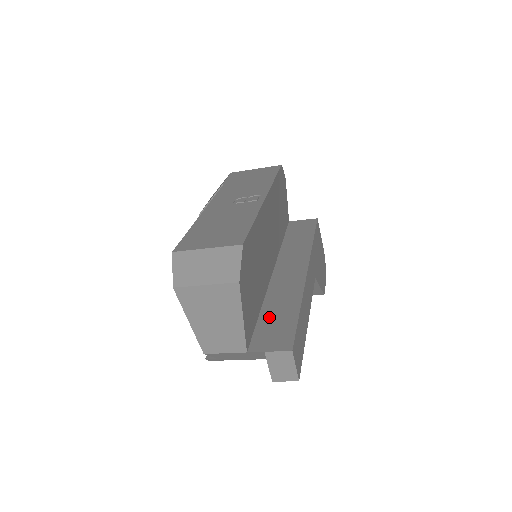
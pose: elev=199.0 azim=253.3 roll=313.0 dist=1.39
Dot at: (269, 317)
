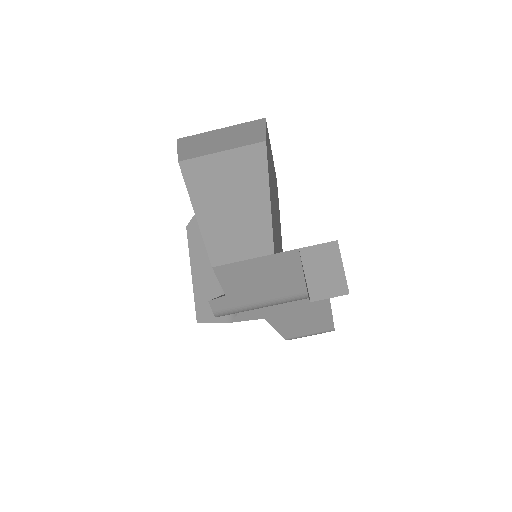
Dot at: occluded
